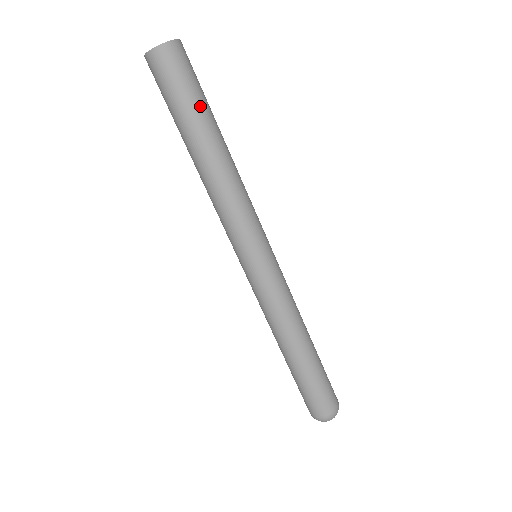
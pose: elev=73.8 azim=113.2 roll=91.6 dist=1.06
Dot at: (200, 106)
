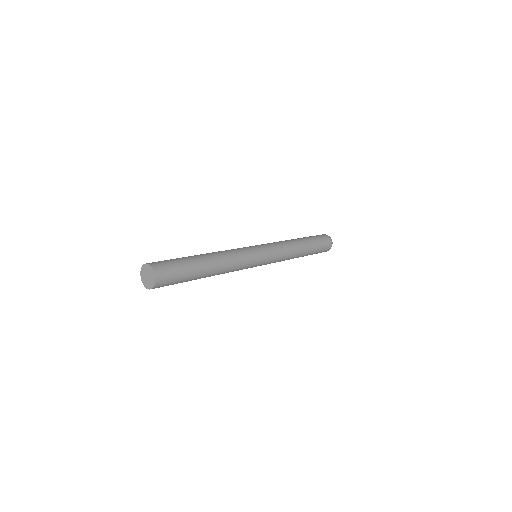
Dot at: (190, 276)
